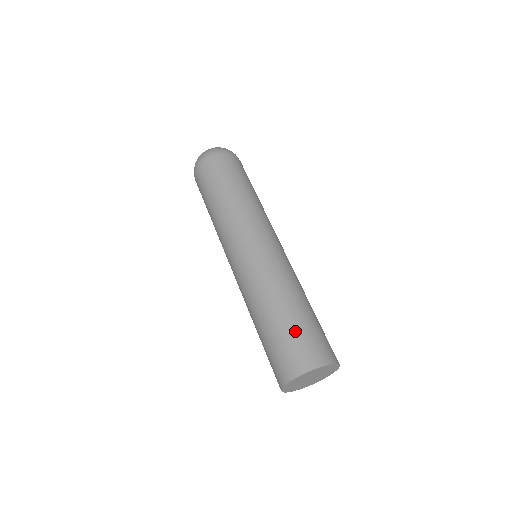
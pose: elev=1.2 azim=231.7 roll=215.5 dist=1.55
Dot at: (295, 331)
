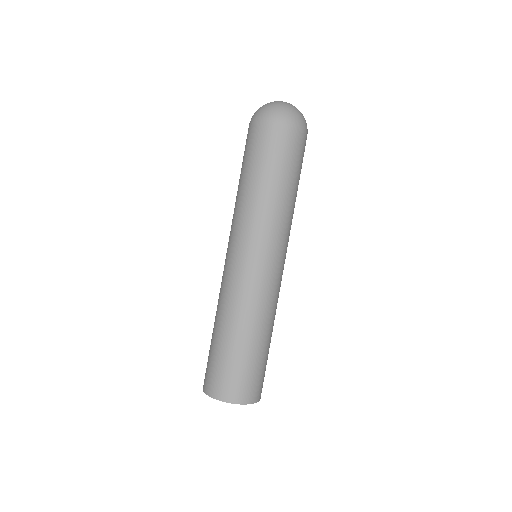
Dot at: (230, 362)
